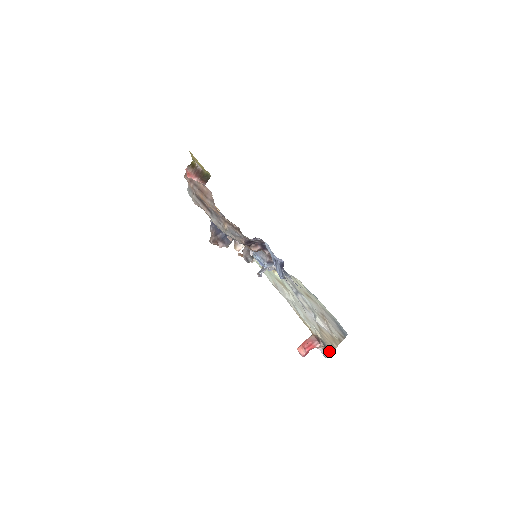
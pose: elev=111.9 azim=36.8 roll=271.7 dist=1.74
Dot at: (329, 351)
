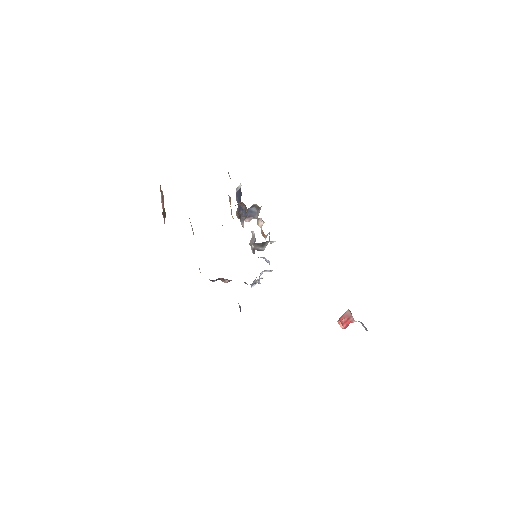
Dot at: occluded
